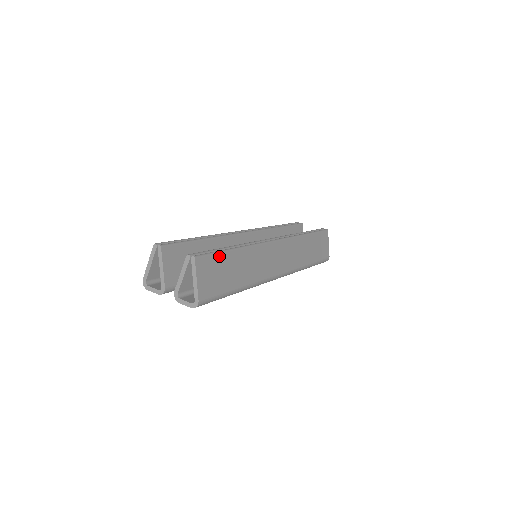
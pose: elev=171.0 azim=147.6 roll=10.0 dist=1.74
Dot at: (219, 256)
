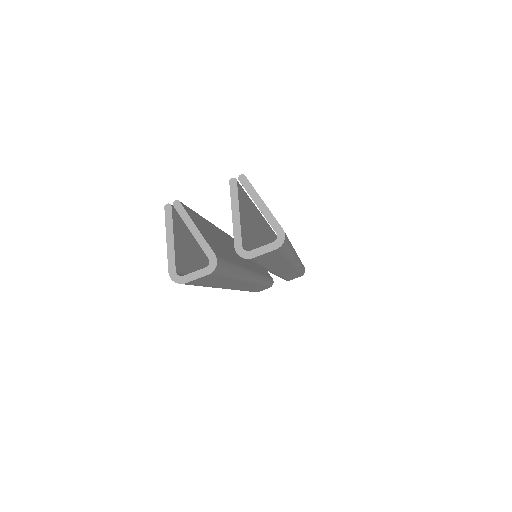
Dot at: occluded
